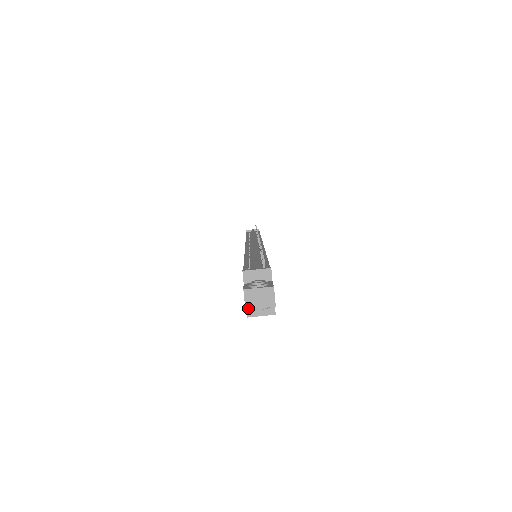
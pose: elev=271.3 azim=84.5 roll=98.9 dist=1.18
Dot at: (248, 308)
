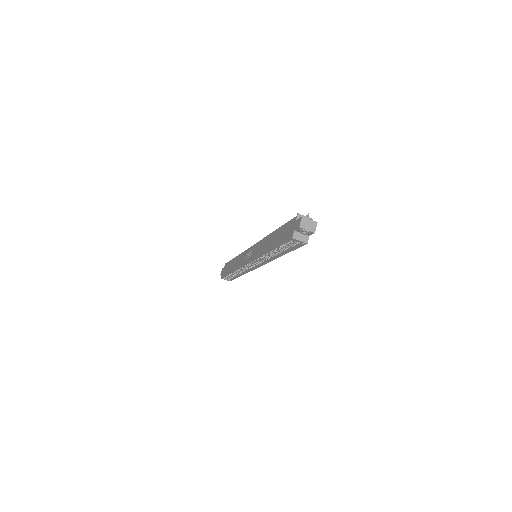
Dot at: (301, 227)
